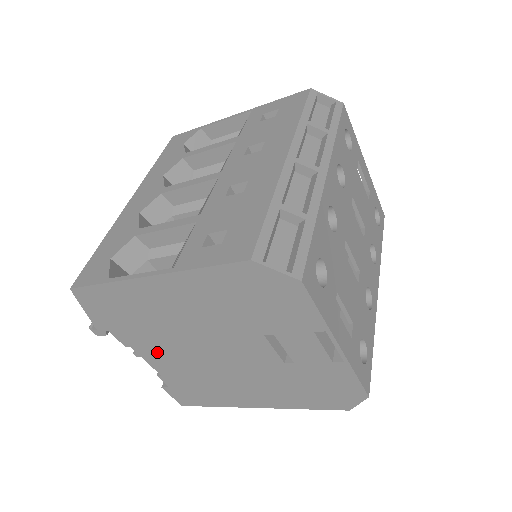
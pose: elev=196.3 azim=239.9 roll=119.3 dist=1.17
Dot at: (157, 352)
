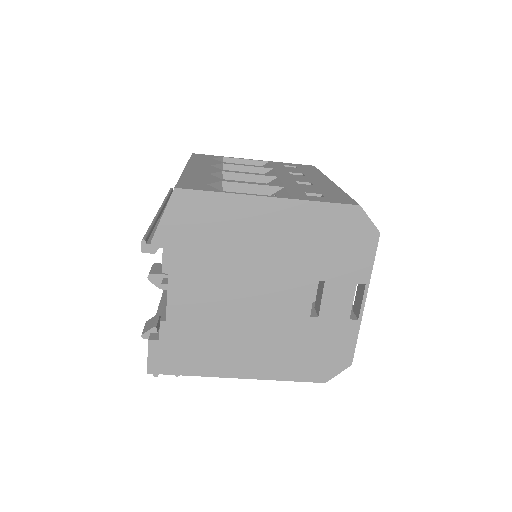
Dot at: (193, 286)
